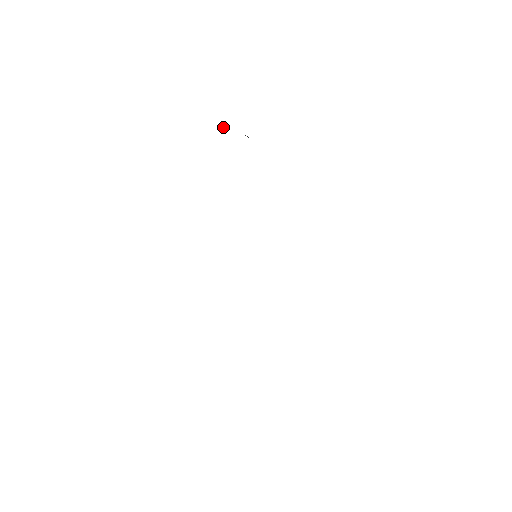
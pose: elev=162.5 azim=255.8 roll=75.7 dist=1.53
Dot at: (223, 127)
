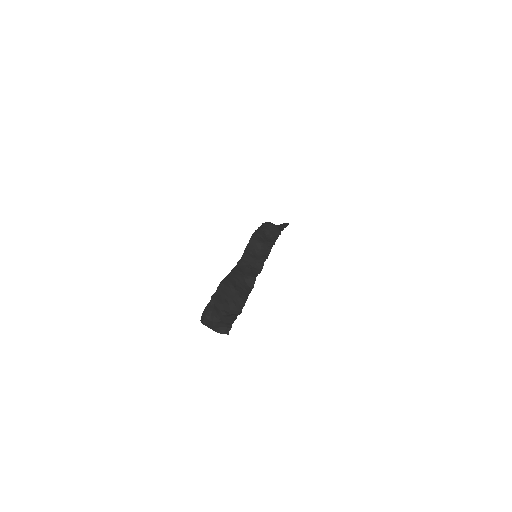
Dot at: (201, 319)
